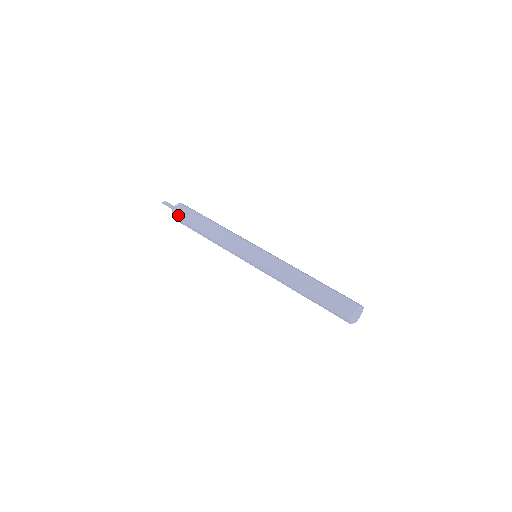
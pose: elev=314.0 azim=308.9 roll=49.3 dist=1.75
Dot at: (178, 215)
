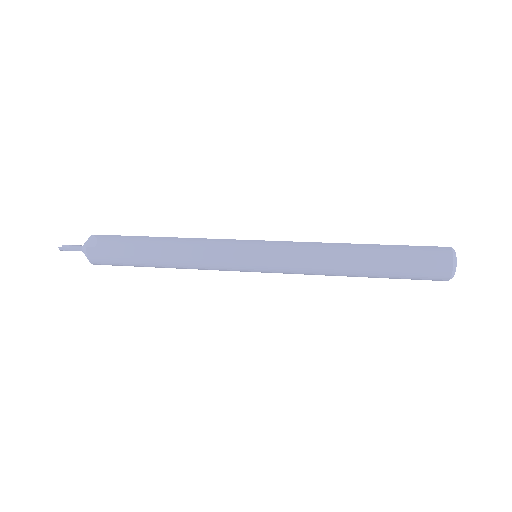
Dot at: (99, 253)
